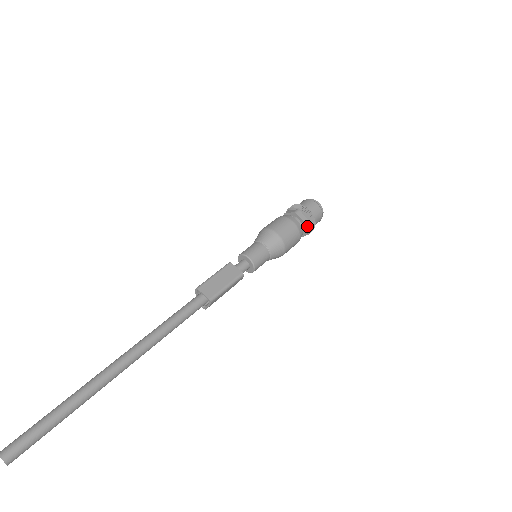
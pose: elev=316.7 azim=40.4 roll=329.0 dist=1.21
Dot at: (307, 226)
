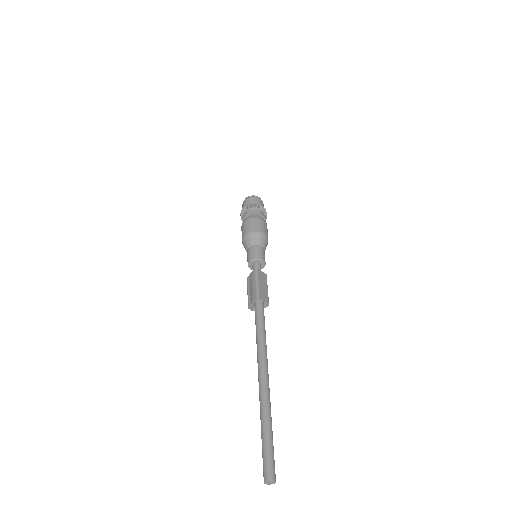
Dot at: occluded
